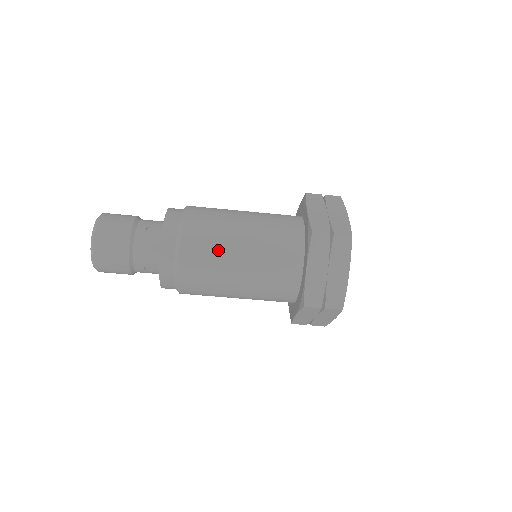
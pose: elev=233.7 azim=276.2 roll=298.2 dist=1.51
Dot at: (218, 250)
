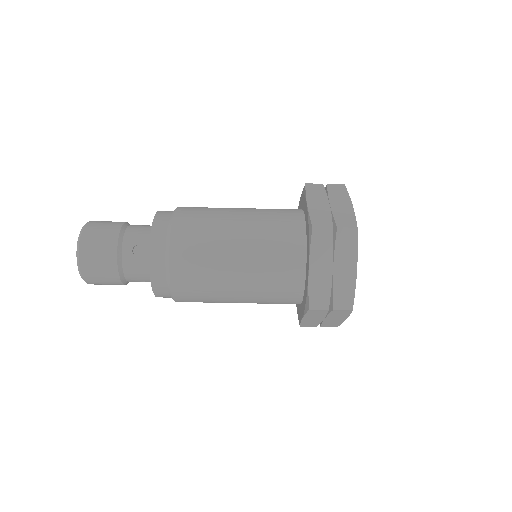
Dot at: (214, 211)
